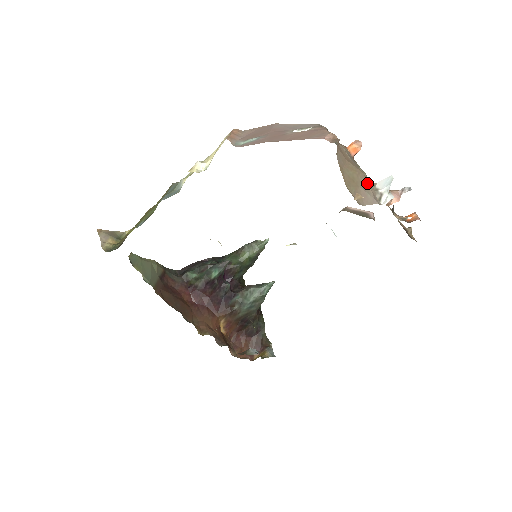
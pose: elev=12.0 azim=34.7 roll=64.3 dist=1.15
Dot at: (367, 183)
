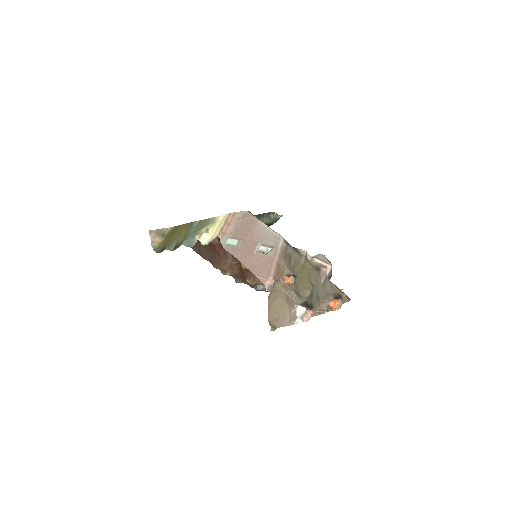
Dot at: (288, 311)
